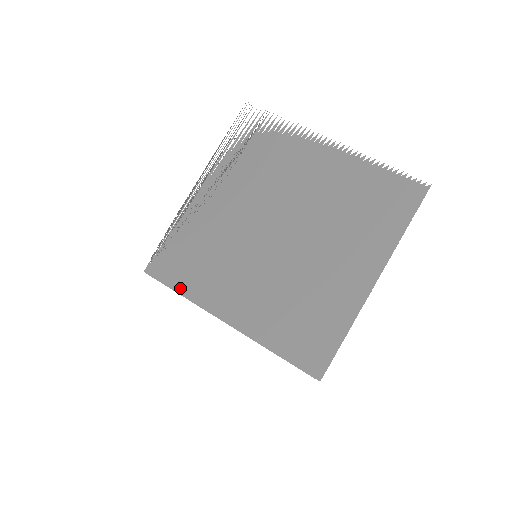
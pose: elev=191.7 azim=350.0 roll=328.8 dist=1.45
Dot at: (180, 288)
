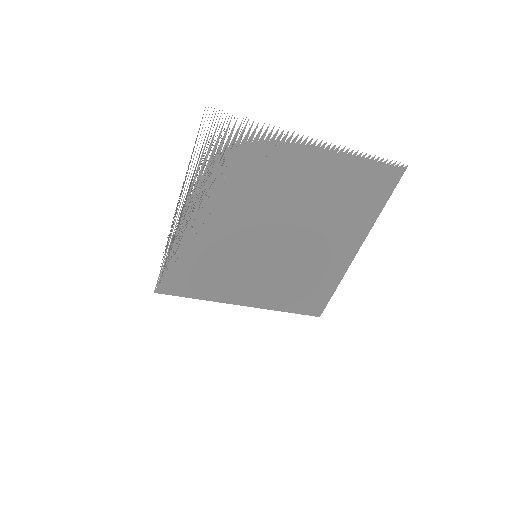
Dot at: (194, 294)
